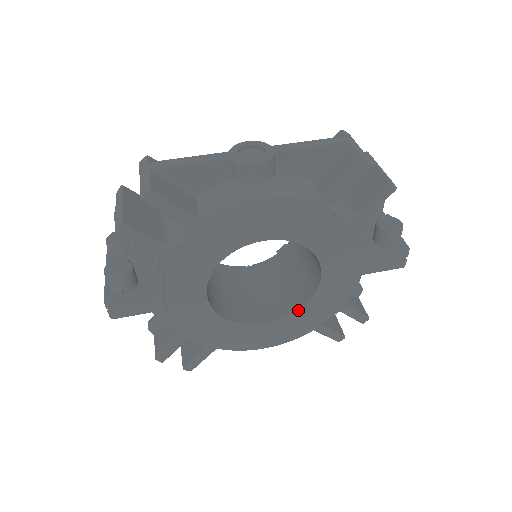
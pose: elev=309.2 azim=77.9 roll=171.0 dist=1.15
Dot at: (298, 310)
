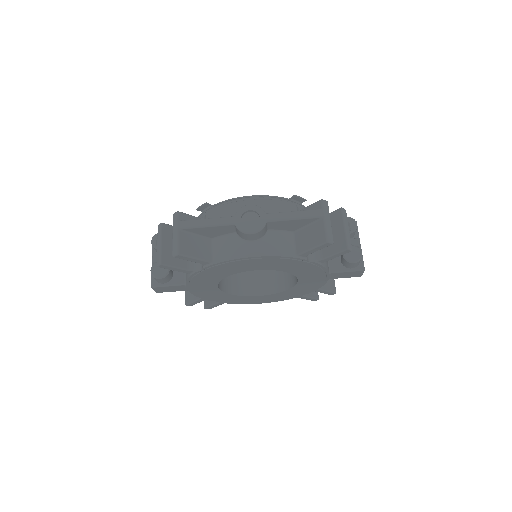
Dot at: (282, 292)
